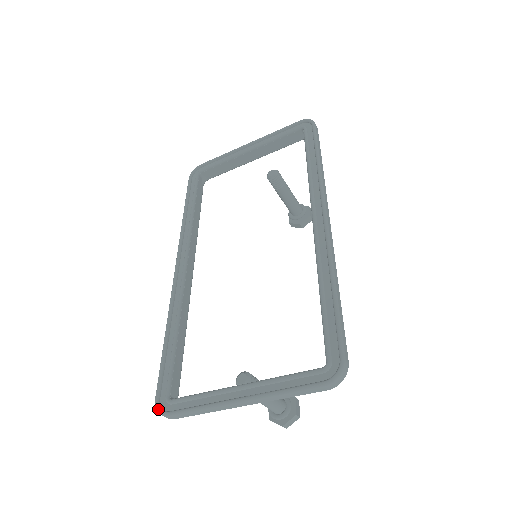
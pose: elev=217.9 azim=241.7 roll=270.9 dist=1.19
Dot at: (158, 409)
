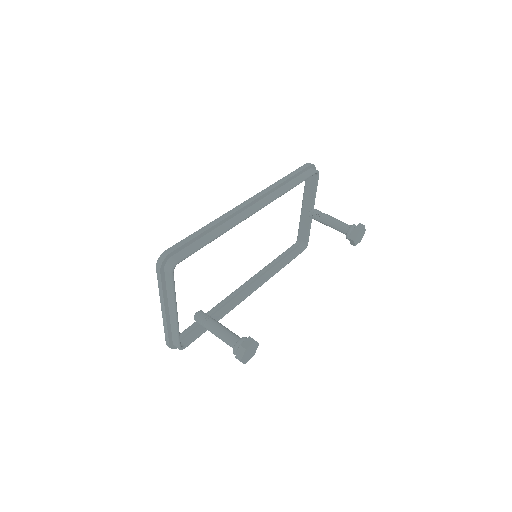
Dot at: occluded
